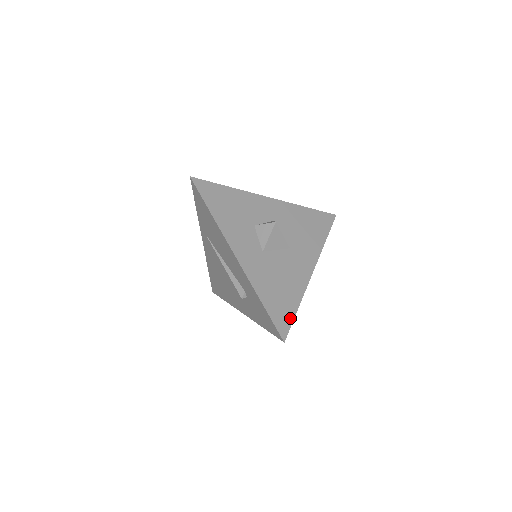
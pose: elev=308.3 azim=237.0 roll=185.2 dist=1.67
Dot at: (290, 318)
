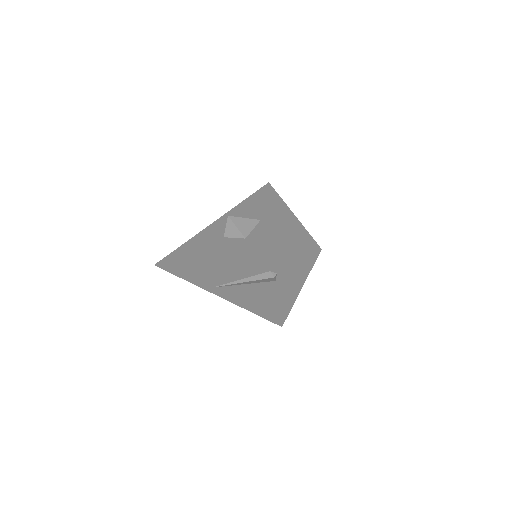
Dot at: (308, 238)
